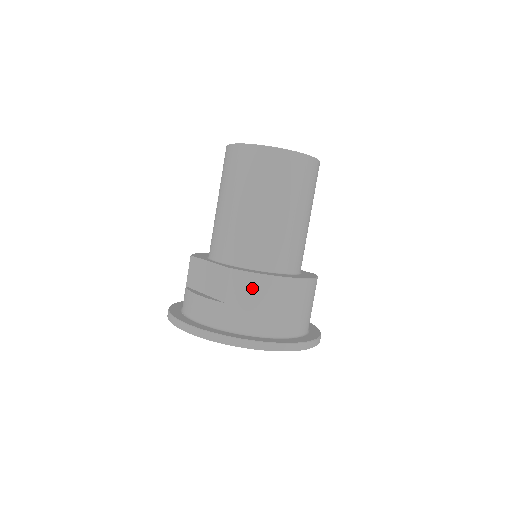
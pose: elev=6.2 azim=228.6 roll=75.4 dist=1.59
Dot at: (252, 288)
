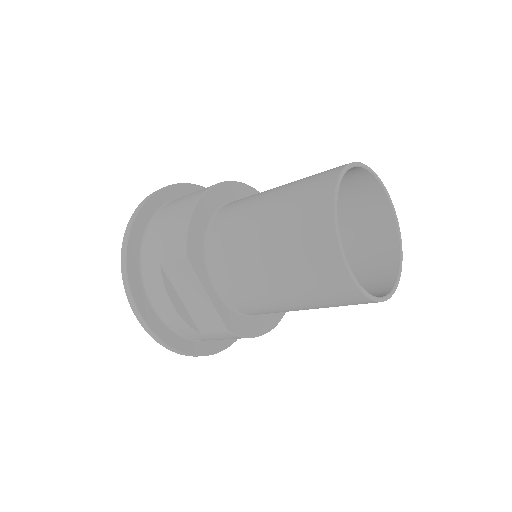
Dot at: occluded
